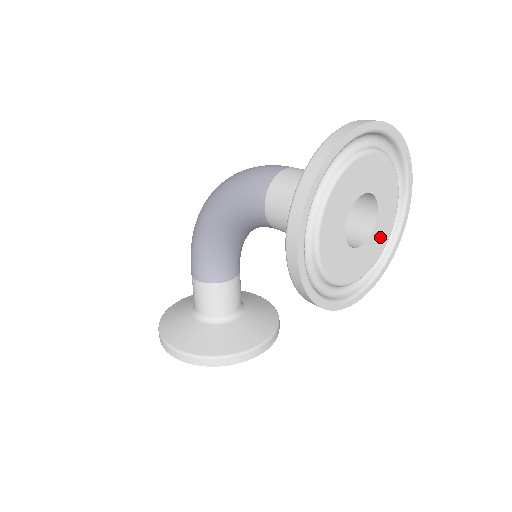
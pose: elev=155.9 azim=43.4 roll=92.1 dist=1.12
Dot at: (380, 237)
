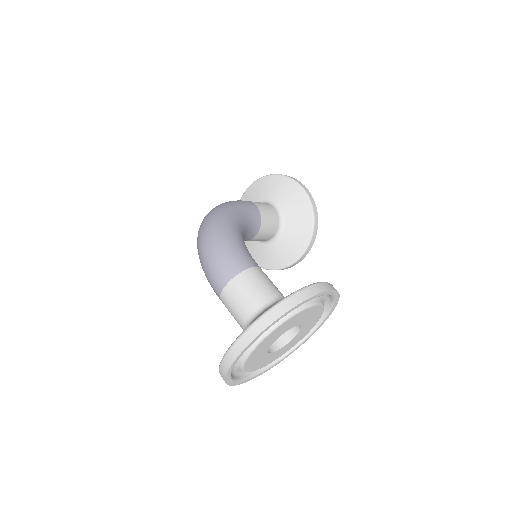
Dot at: (312, 318)
